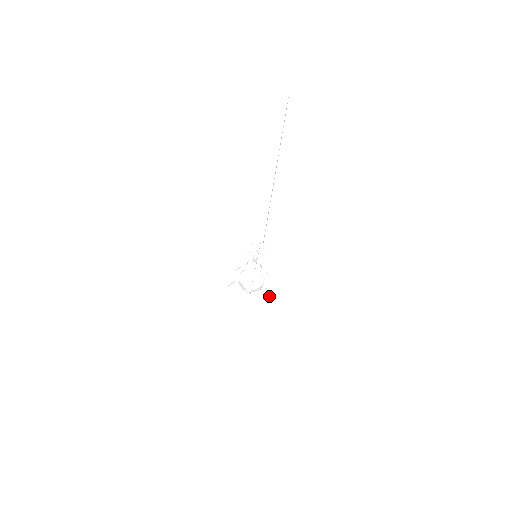
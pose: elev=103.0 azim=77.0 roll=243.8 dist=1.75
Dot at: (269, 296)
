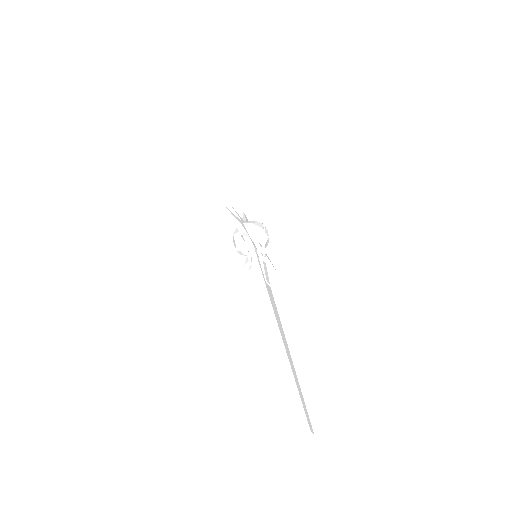
Dot at: occluded
